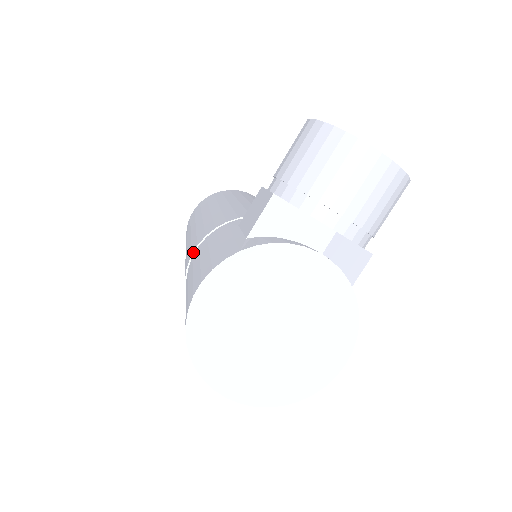
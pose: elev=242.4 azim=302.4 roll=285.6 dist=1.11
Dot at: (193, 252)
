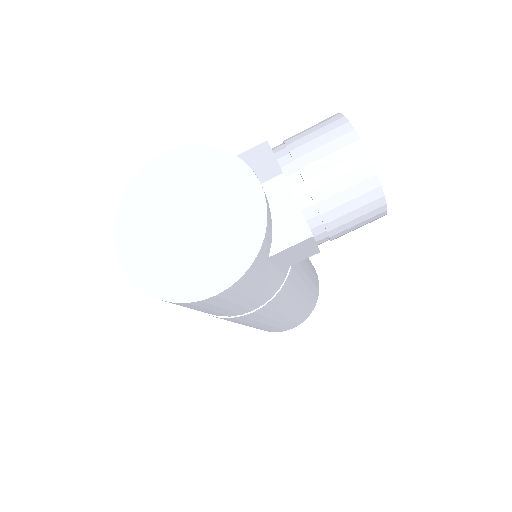
Dot at: occluded
